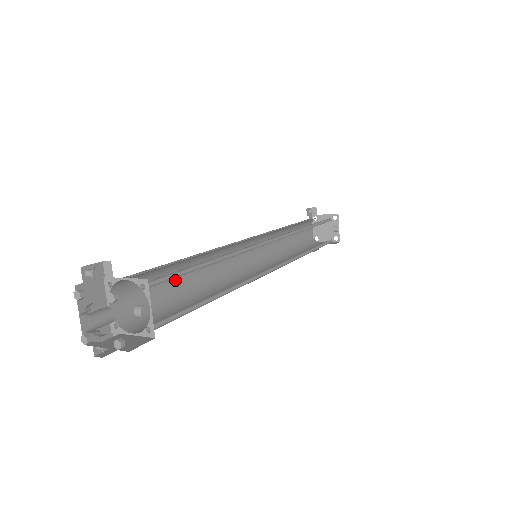
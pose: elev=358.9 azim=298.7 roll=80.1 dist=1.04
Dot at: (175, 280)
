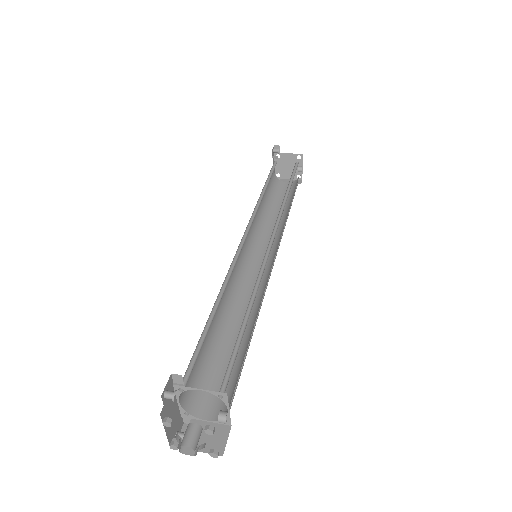
Dot at: occluded
